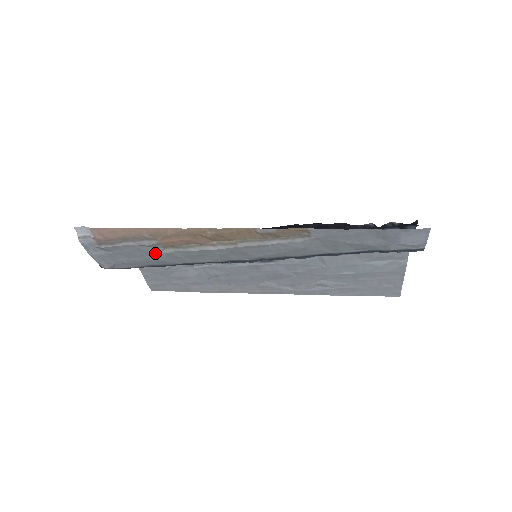
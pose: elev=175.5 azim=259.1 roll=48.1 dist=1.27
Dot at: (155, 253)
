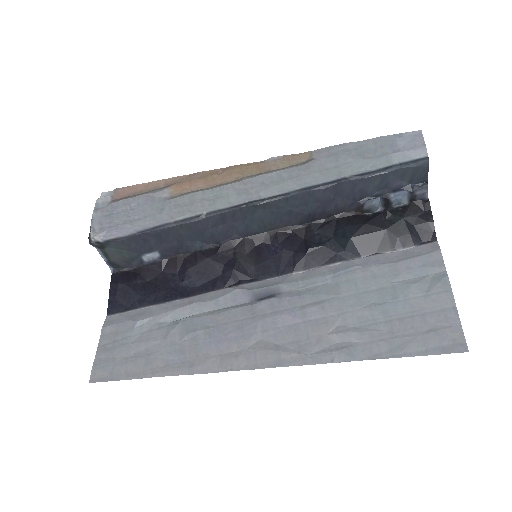
Dot at: (158, 205)
